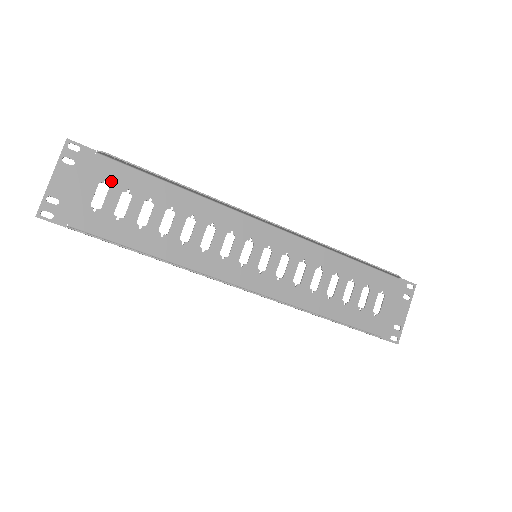
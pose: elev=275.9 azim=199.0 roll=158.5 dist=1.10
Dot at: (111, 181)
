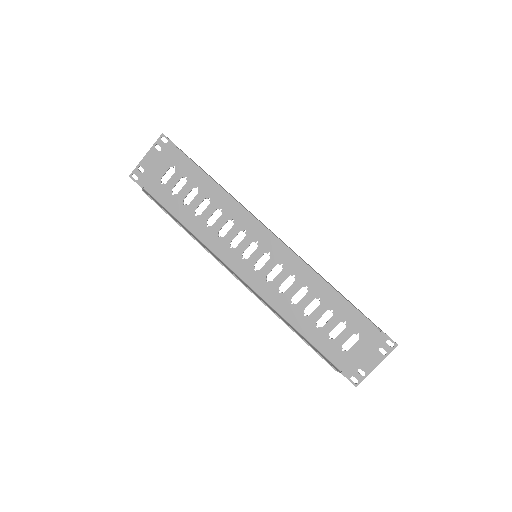
Dot at: (178, 168)
